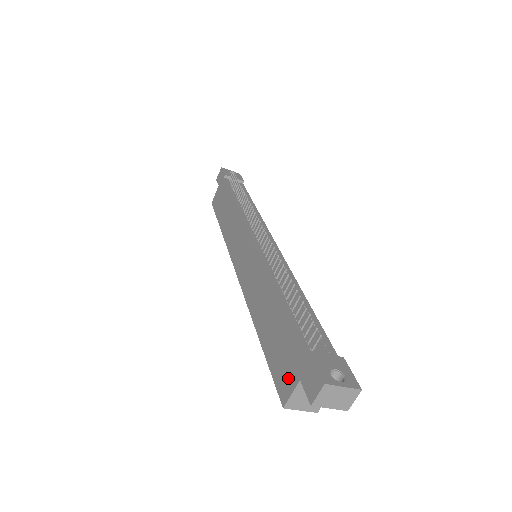
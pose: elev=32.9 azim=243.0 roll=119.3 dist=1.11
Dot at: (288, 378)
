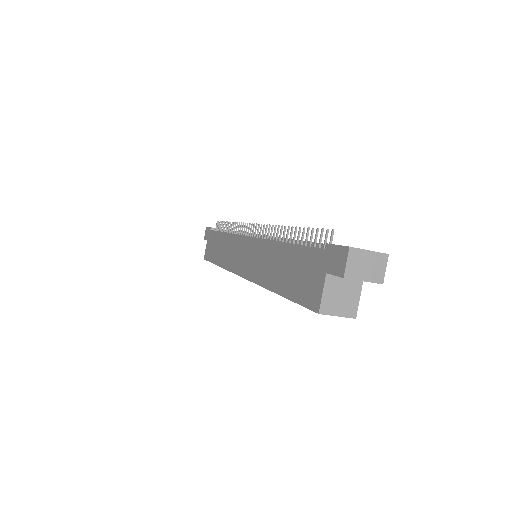
Dot at: (315, 286)
